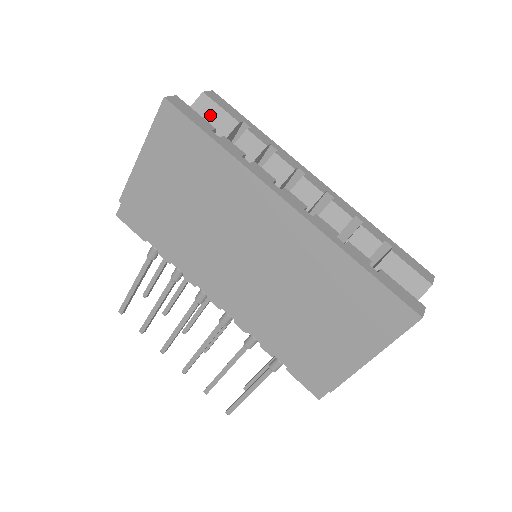
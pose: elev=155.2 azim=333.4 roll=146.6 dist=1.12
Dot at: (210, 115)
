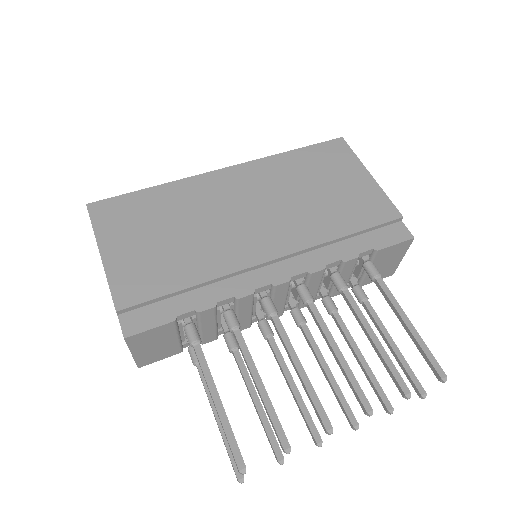
Dot at: occluded
